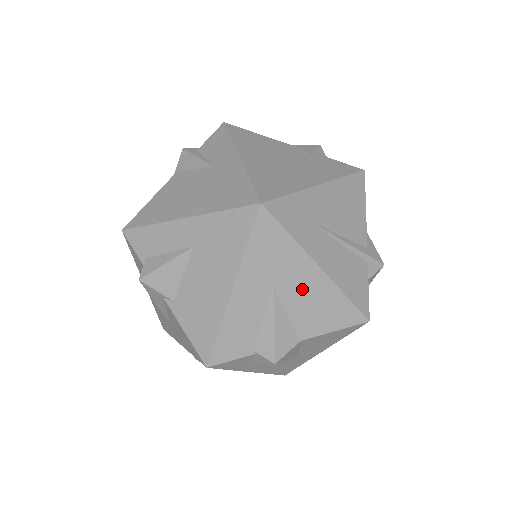
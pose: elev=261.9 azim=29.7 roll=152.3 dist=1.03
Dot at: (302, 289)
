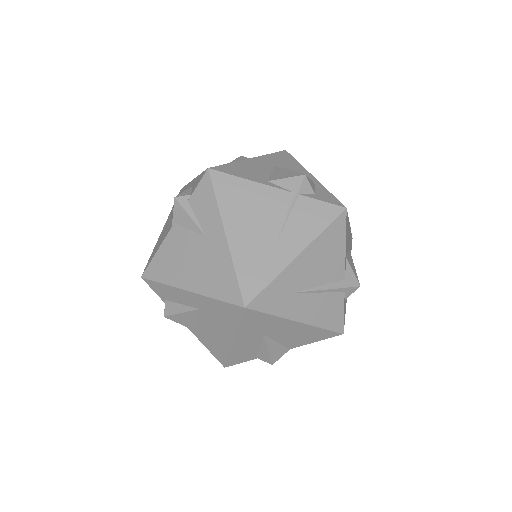
Dot at: (287, 332)
